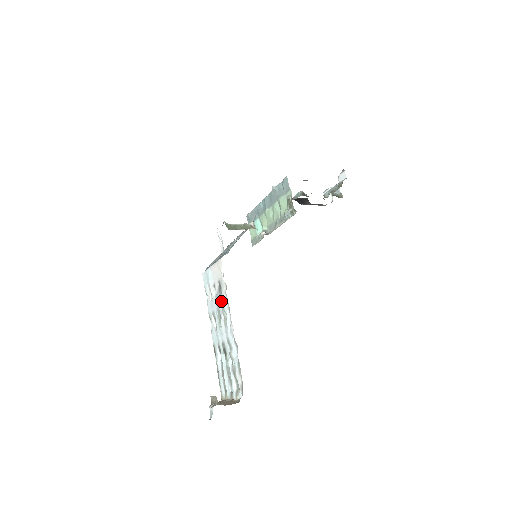
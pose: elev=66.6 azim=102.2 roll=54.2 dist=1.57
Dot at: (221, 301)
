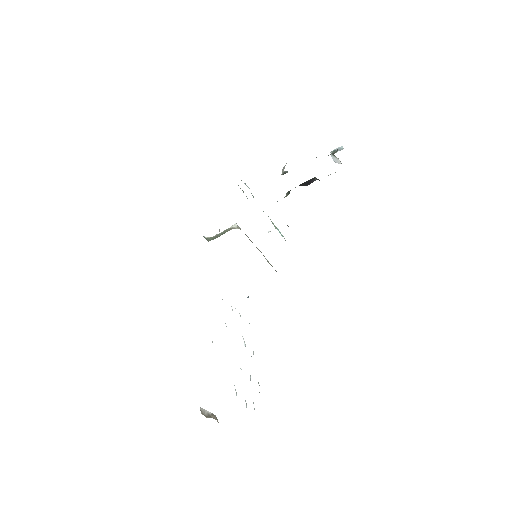
Dot at: occluded
